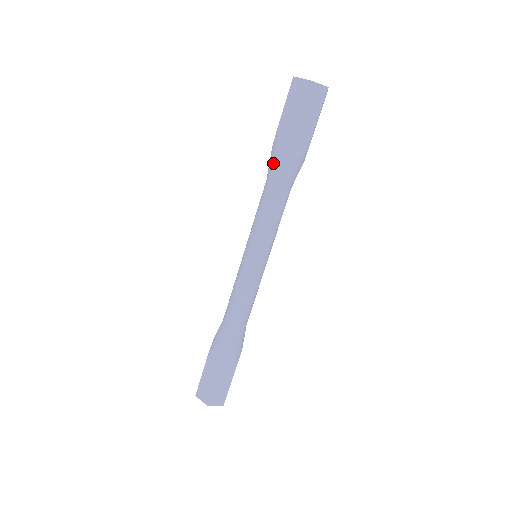
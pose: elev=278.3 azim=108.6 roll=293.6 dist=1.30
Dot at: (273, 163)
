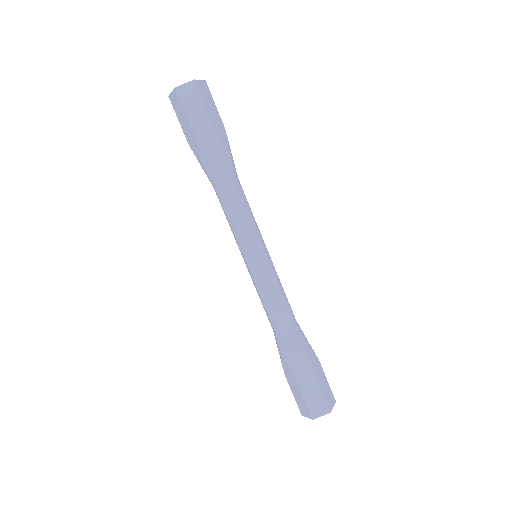
Dot at: (214, 166)
